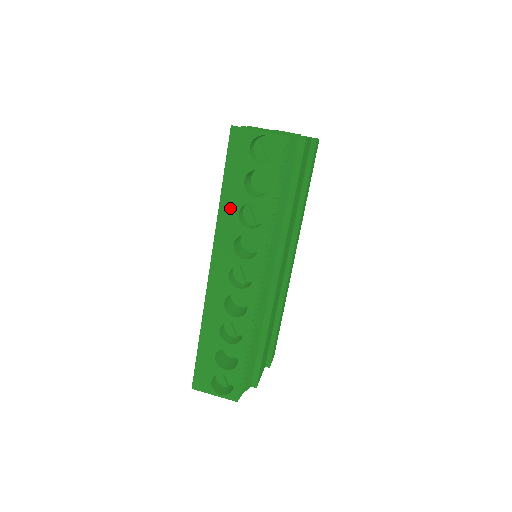
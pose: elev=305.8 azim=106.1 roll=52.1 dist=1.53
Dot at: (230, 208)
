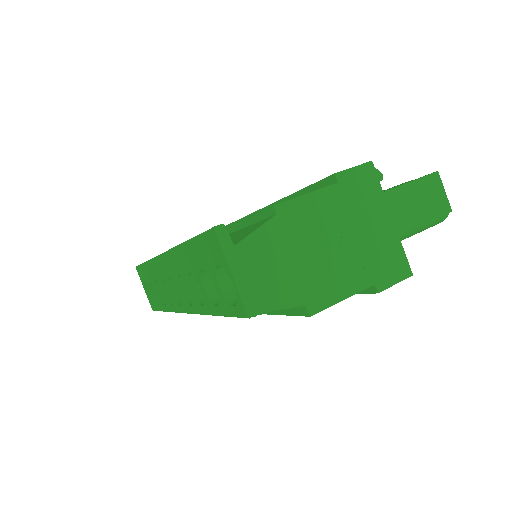
Dot at: (186, 260)
